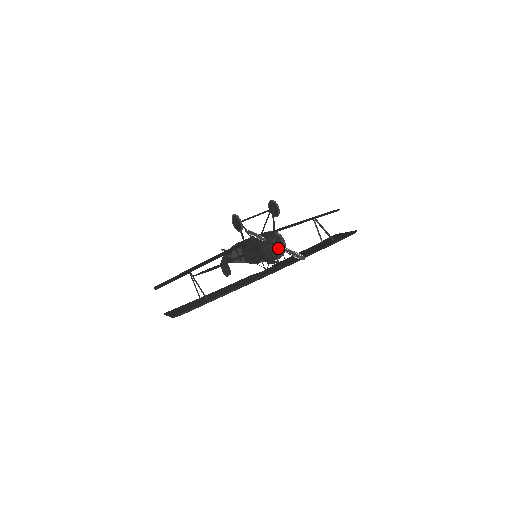
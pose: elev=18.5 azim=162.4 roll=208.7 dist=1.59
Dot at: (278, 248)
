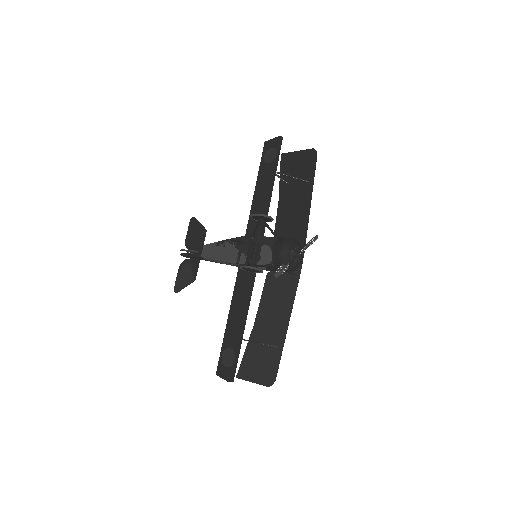
Dot at: occluded
